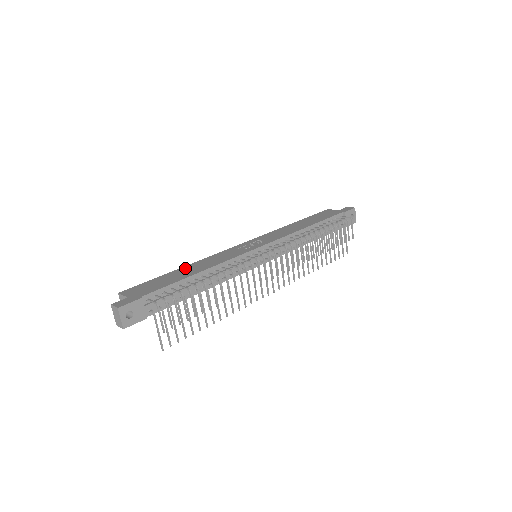
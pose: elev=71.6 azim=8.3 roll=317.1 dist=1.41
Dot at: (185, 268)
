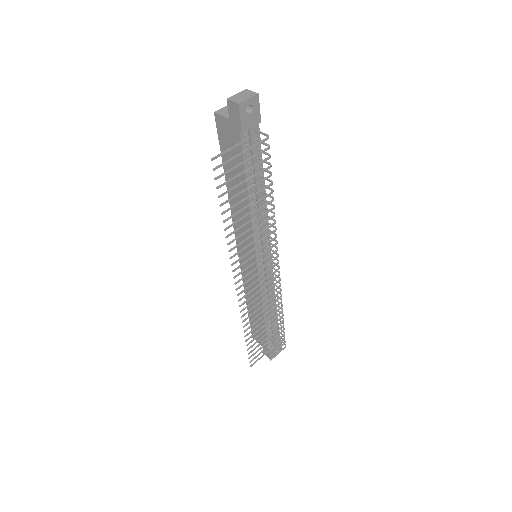
Dot at: occluded
